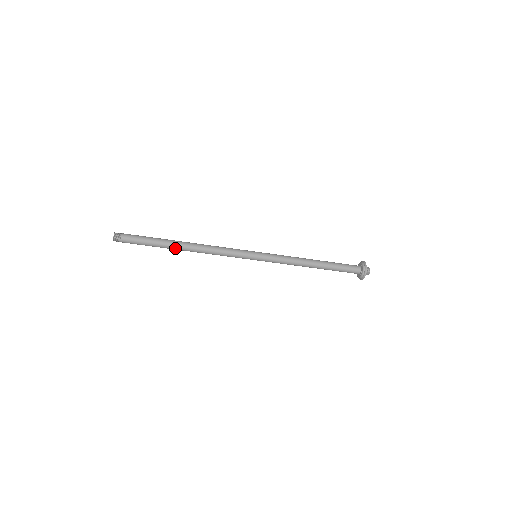
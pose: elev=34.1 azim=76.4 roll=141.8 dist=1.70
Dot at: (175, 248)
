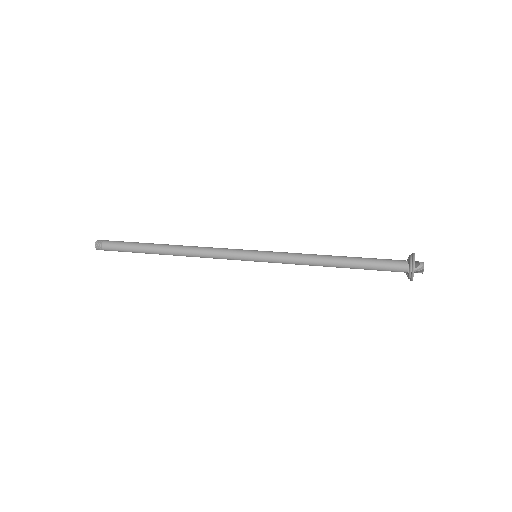
Dot at: occluded
